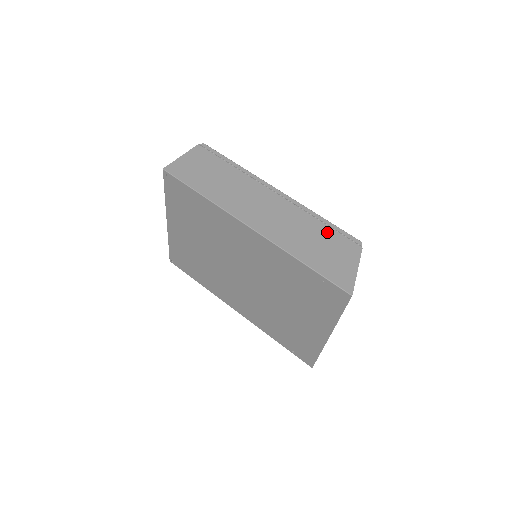
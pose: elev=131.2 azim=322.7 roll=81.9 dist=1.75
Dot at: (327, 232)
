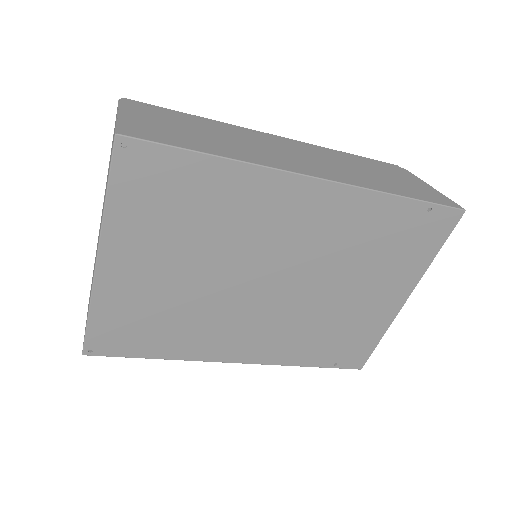
Dot at: (370, 163)
